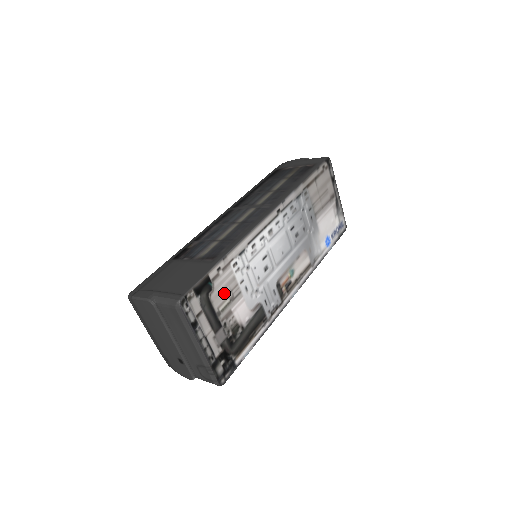
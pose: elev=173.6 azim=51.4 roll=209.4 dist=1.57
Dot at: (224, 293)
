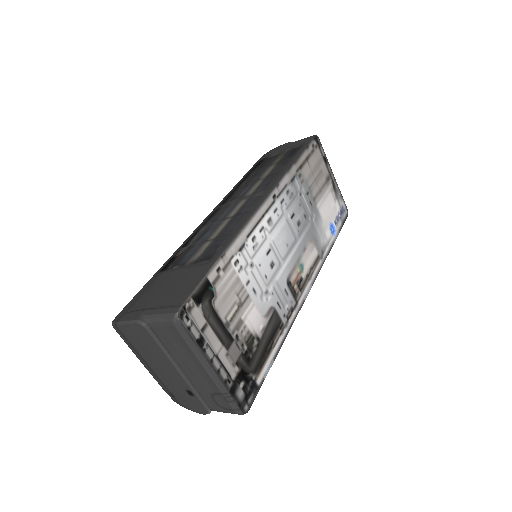
Dot at: (229, 298)
